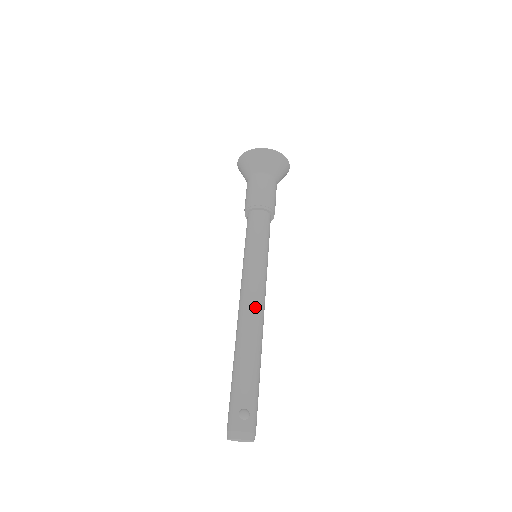
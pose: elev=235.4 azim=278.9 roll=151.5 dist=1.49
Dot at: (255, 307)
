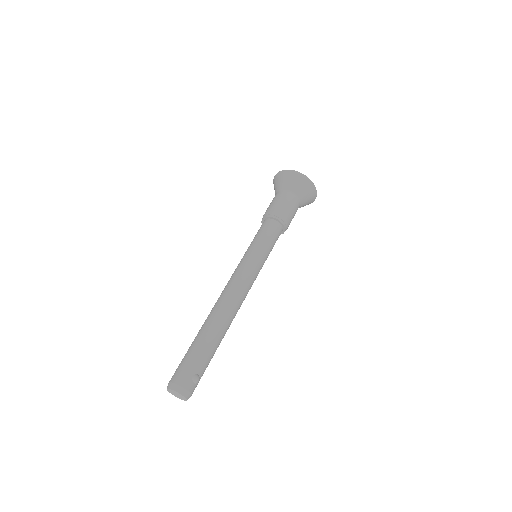
Dot at: (242, 300)
